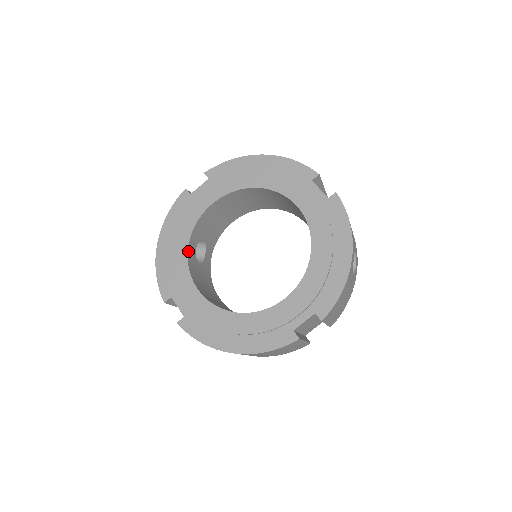
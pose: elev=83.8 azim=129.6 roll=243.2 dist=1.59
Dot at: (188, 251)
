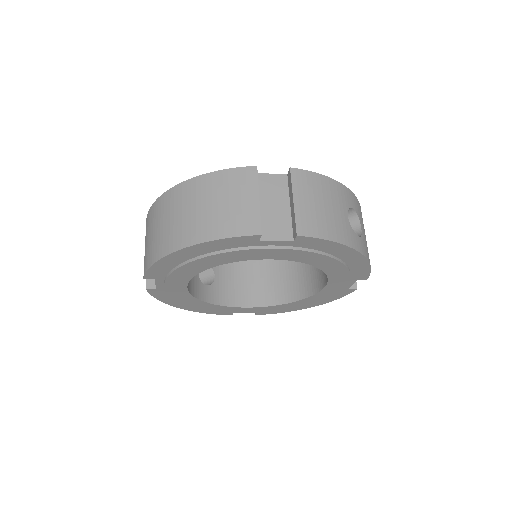
Dot at: (211, 303)
